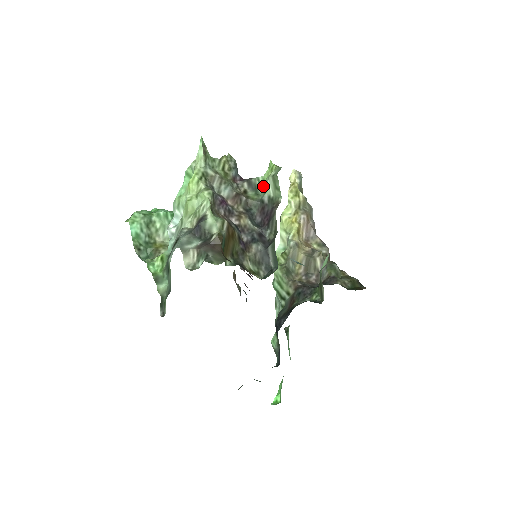
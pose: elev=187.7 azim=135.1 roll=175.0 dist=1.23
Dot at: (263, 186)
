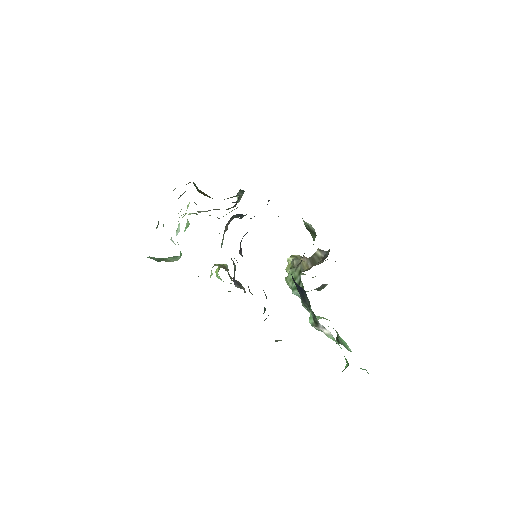
Dot at: (237, 207)
